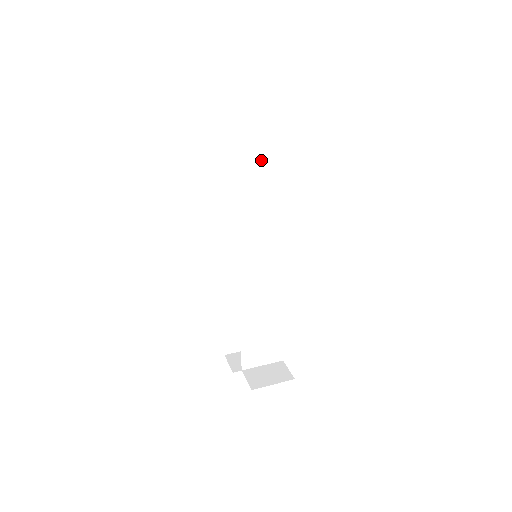
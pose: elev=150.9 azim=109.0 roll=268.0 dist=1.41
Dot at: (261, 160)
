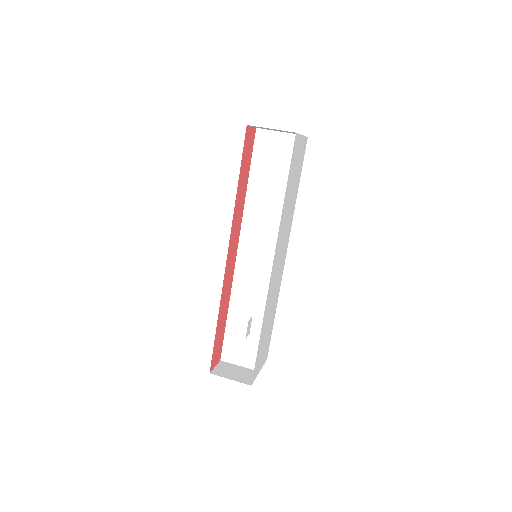
Dot at: (278, 171)
